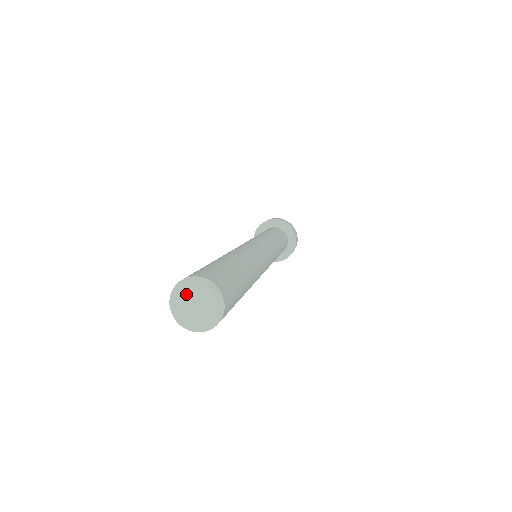
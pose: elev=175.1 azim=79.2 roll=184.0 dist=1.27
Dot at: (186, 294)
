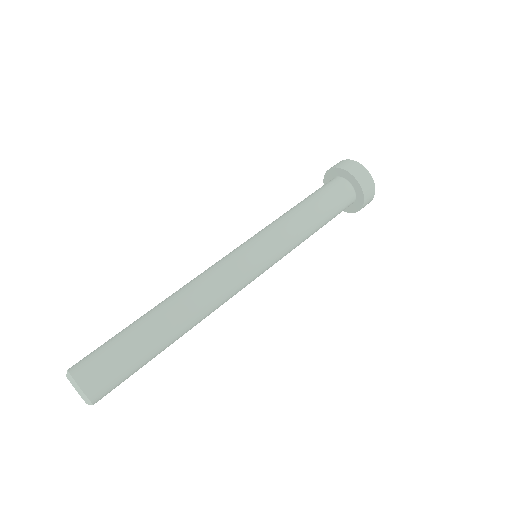
Dot at: occluded
